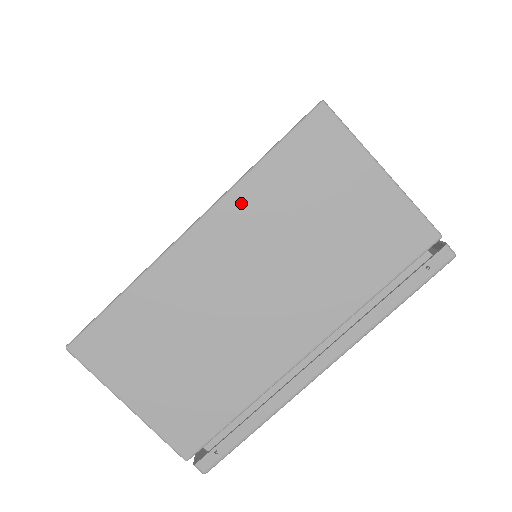
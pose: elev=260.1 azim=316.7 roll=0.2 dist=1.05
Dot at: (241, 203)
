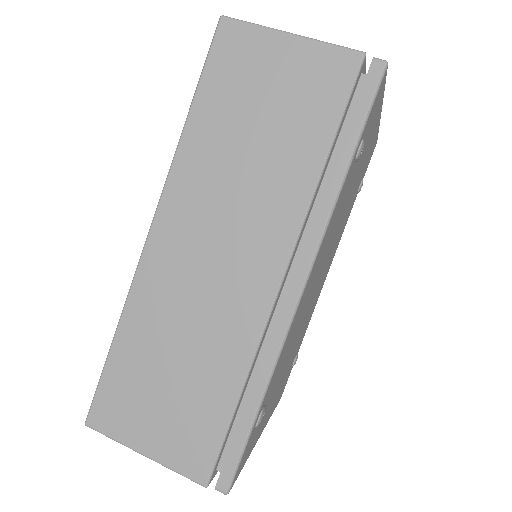
Dot at: occluded
